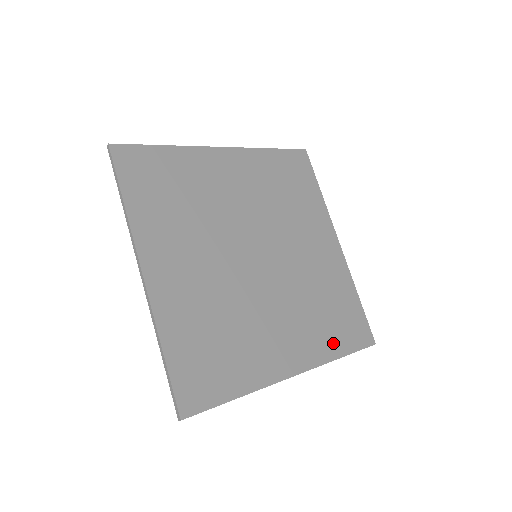
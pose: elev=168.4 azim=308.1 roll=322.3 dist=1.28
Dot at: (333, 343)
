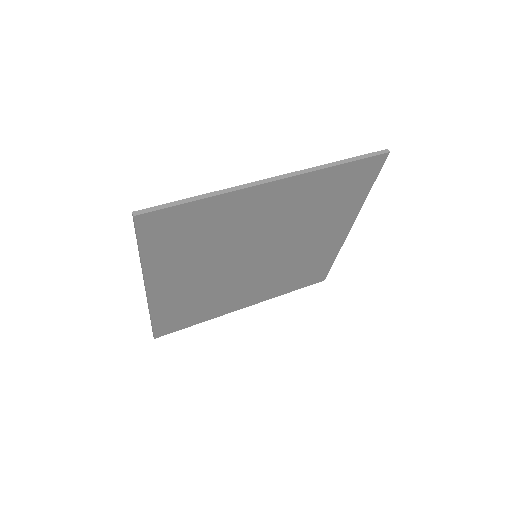
Dot at: (288, 288)
